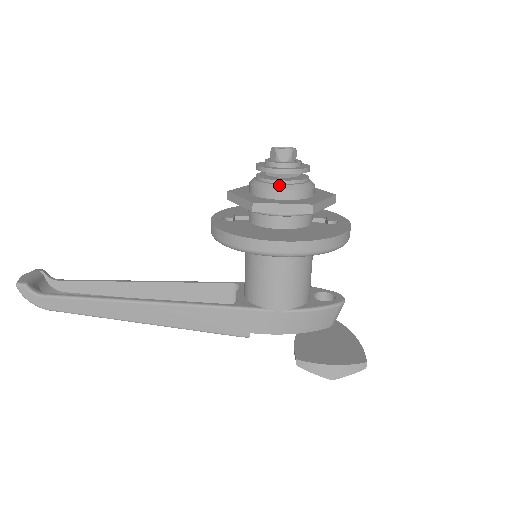
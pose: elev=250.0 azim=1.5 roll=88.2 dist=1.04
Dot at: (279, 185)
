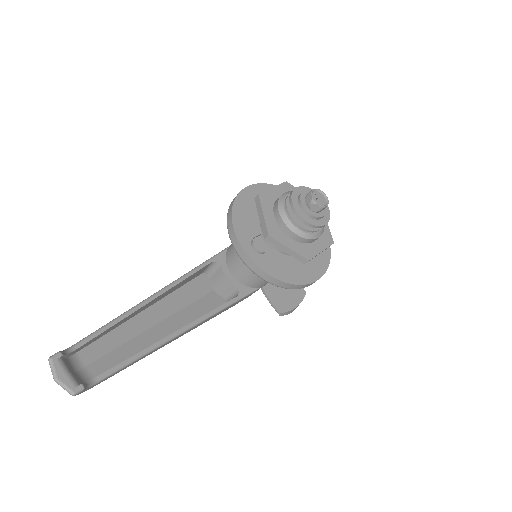
Dot at: (317, 234)
